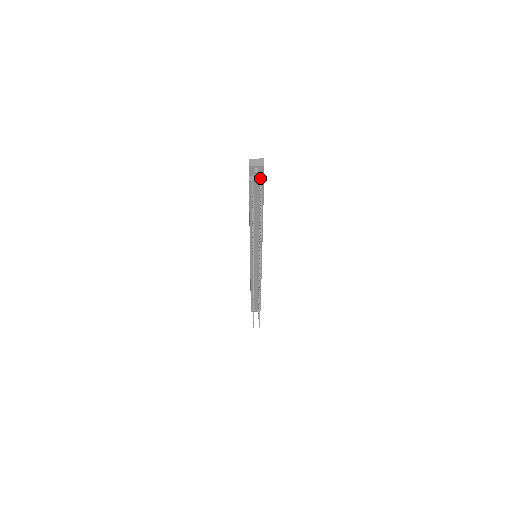
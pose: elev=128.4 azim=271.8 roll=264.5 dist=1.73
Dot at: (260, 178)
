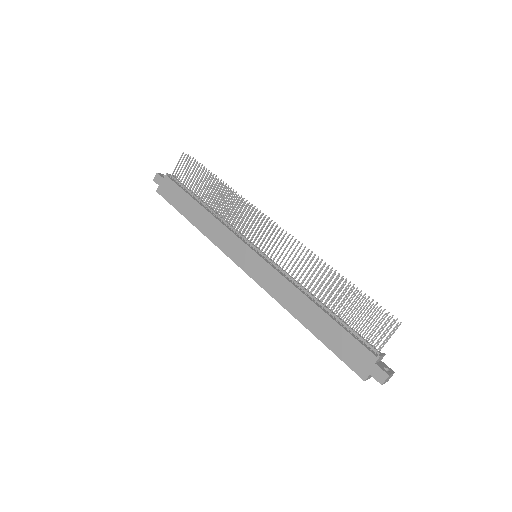
Dot at: occluded
